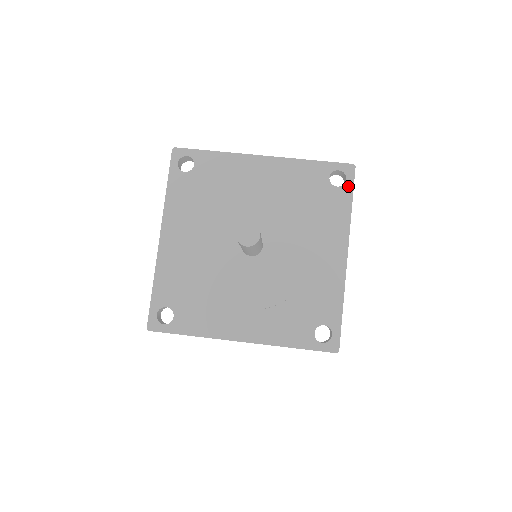
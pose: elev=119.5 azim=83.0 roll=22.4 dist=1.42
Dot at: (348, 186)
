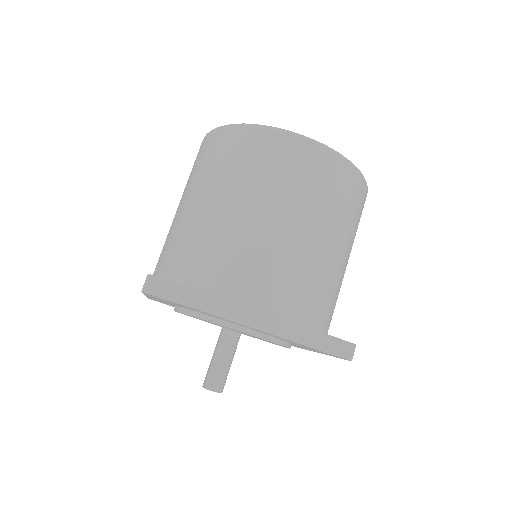
Dot at: (337, 357)
